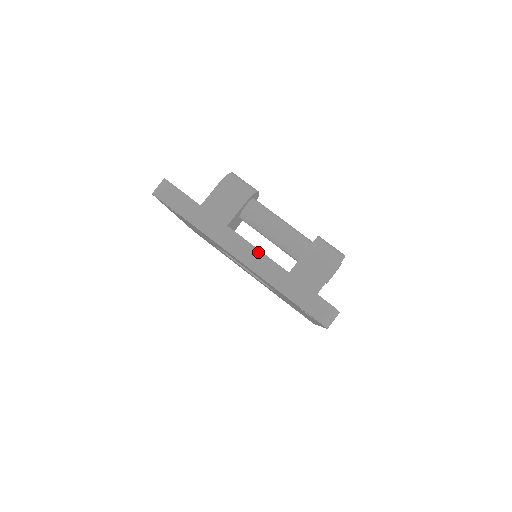
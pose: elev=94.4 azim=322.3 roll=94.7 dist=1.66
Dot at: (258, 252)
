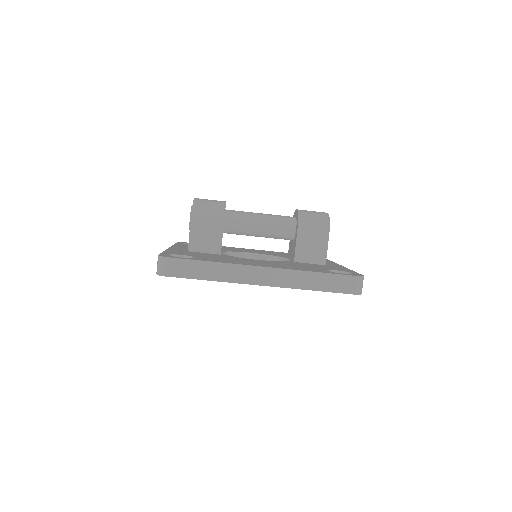
Dot at: (277, 270)
